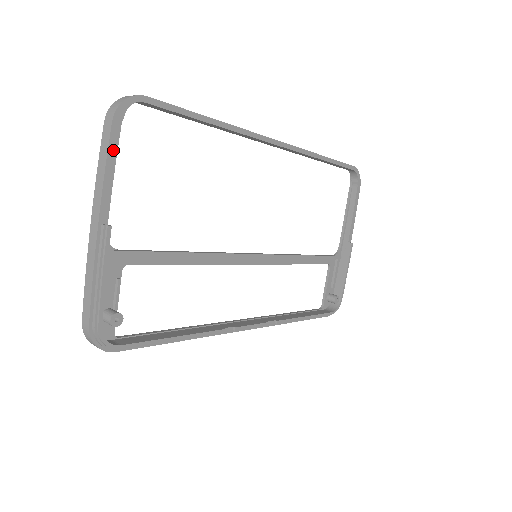
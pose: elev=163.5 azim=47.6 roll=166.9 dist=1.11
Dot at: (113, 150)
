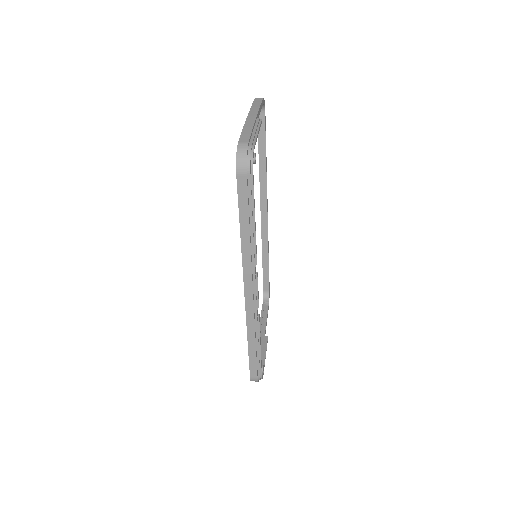
Dot at: (261, 106)
